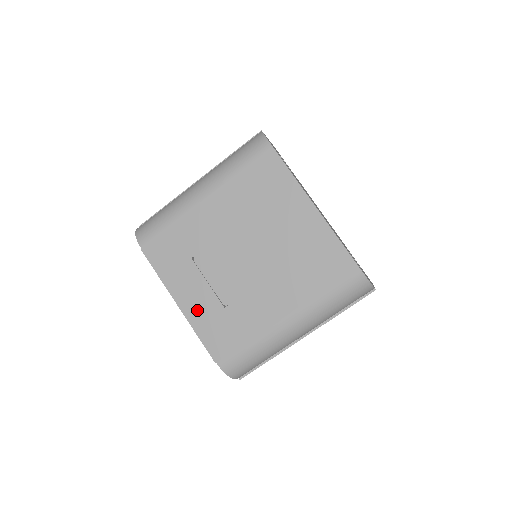
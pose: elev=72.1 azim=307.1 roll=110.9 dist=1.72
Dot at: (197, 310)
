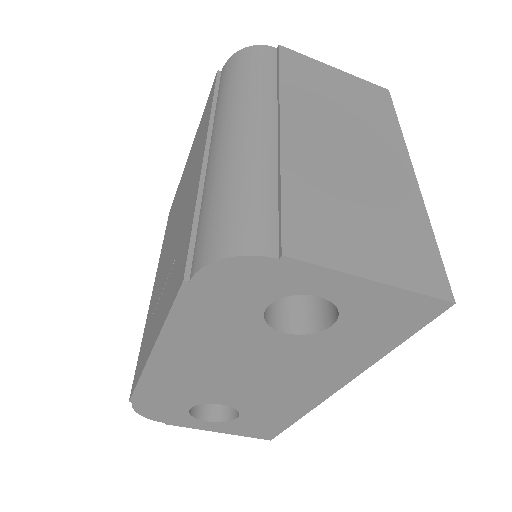
Dot at: (161, 315)
